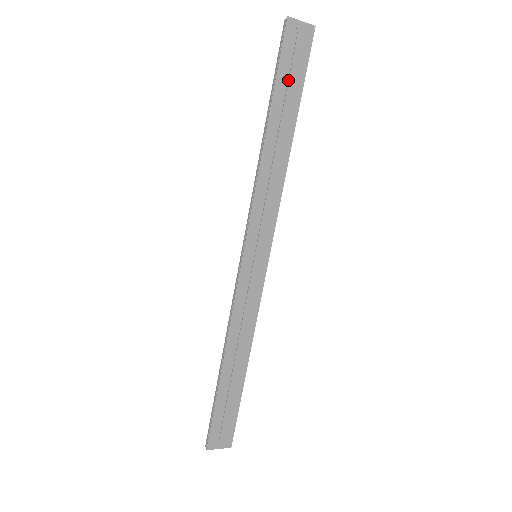
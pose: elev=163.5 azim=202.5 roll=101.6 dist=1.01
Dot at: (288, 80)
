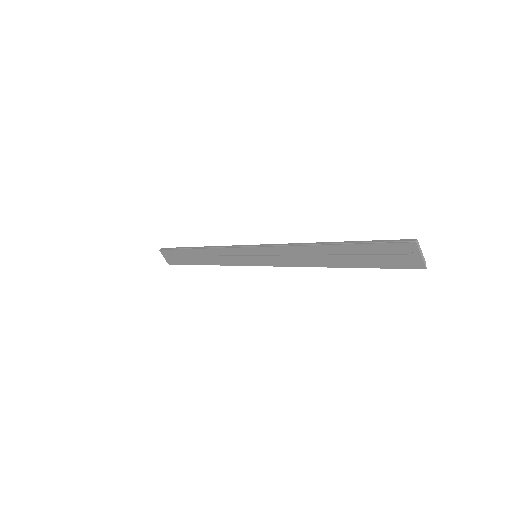
Dot at: (370, 254)
